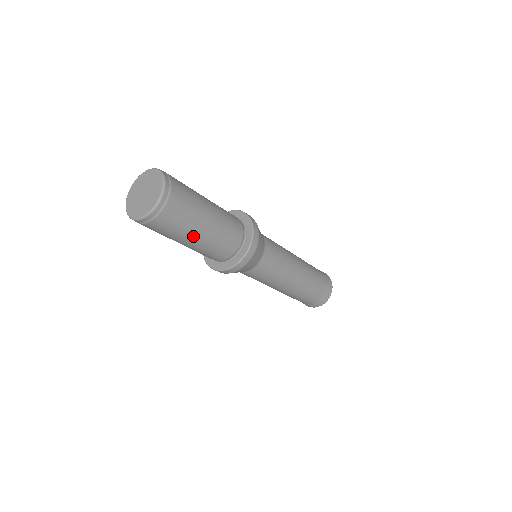
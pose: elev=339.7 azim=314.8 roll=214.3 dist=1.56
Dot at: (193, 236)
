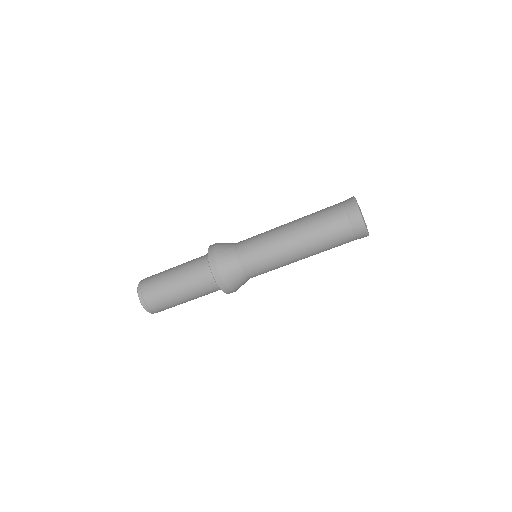
Dot at: occluded
